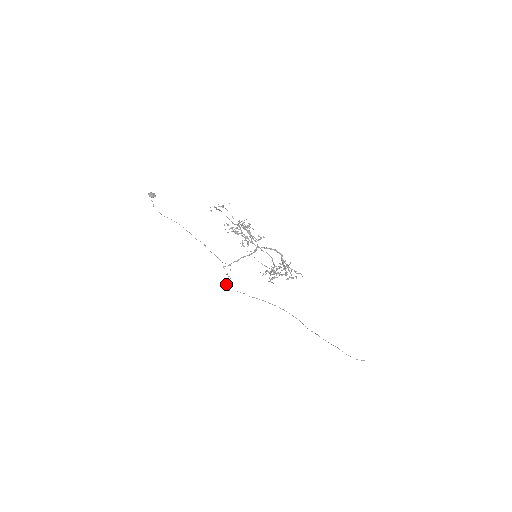
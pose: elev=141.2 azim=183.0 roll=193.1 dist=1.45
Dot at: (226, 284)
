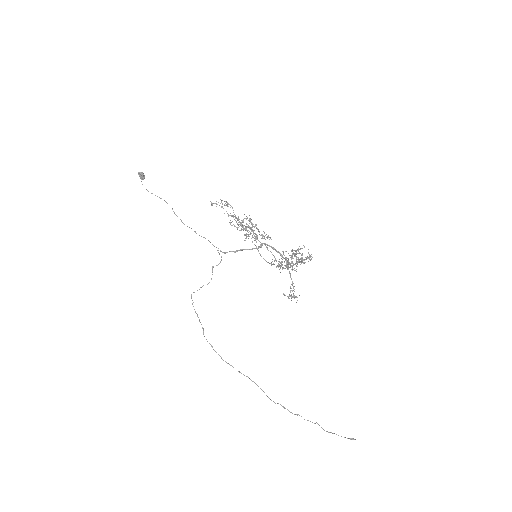
Dot at: occluded
